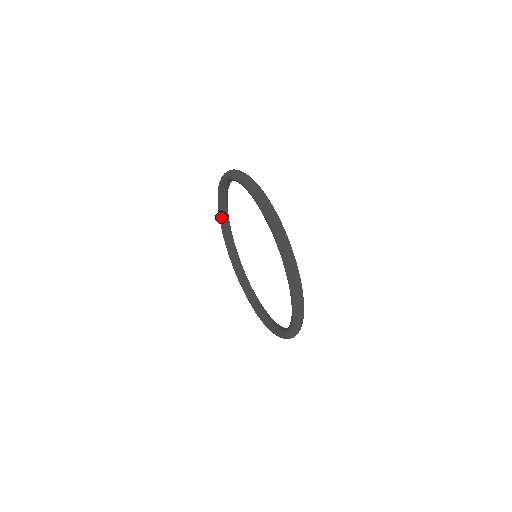
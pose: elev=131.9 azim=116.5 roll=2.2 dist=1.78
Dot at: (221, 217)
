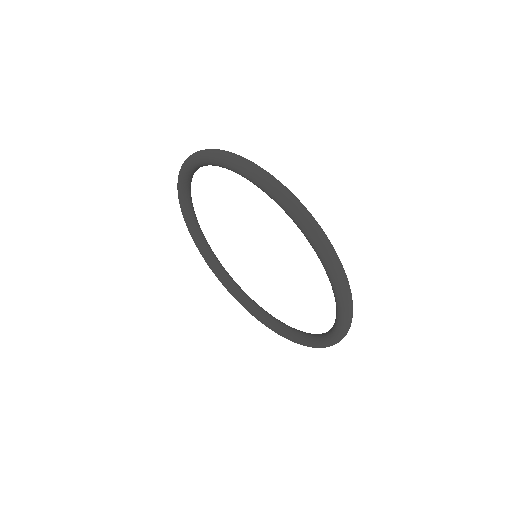
Dot at: (193, 168)
